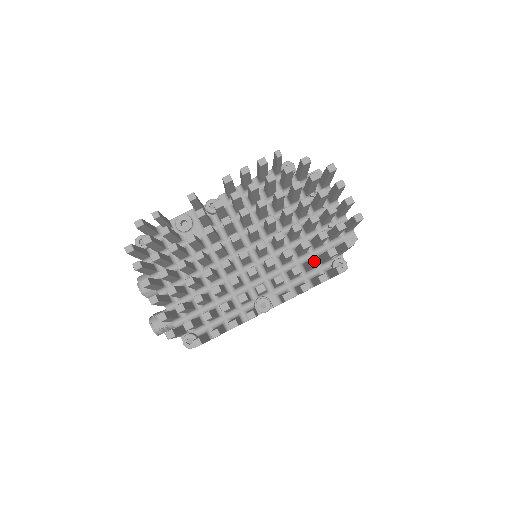
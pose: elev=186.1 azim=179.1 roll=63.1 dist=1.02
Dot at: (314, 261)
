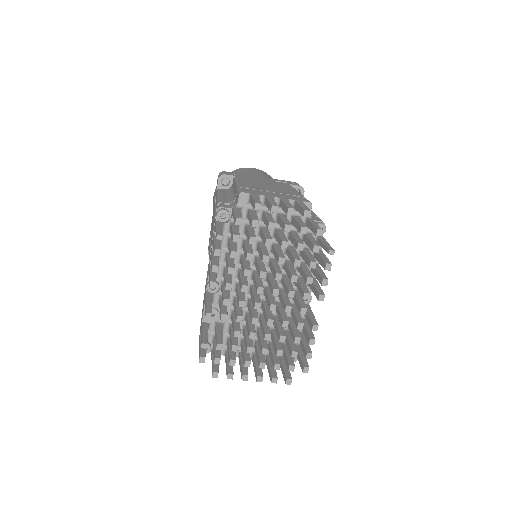
Dot at: (313, 266)
